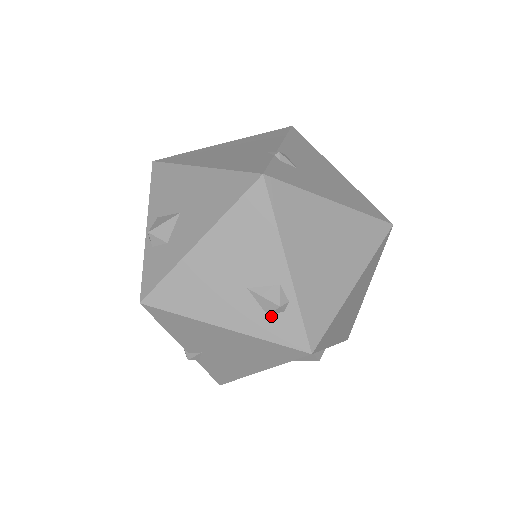
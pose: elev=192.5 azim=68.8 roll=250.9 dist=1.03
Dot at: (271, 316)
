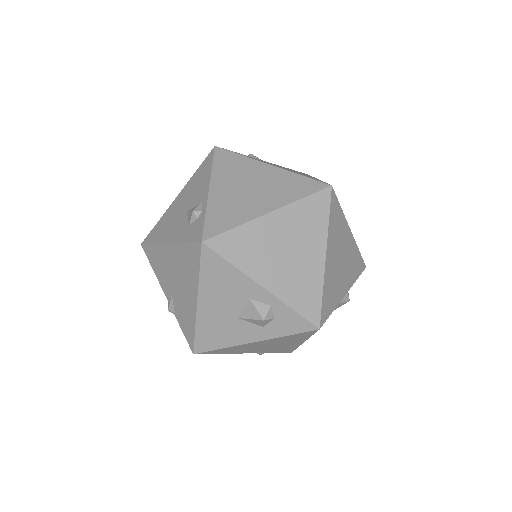
Dot at: (191, 225)
